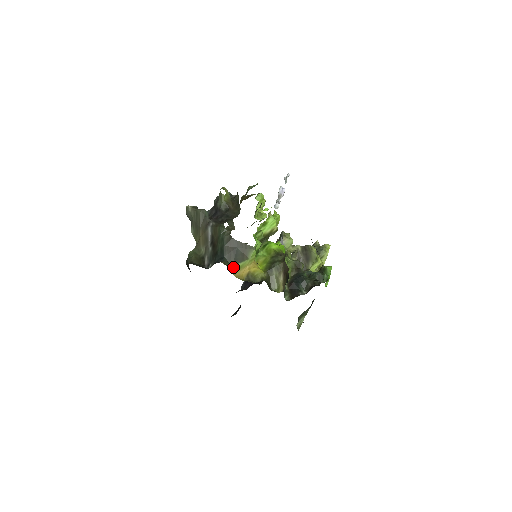
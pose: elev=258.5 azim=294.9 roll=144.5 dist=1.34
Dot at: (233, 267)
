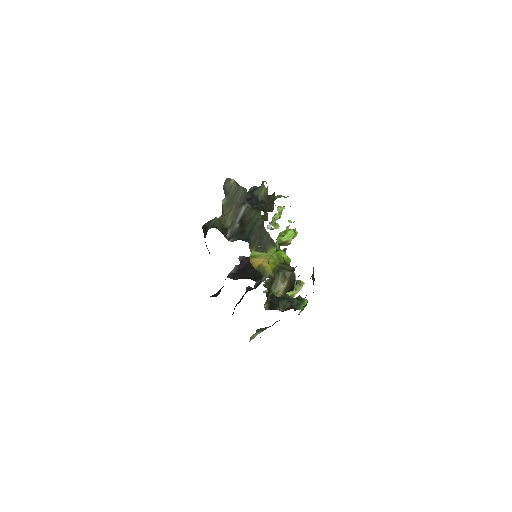
Dot at: (253, 252)
